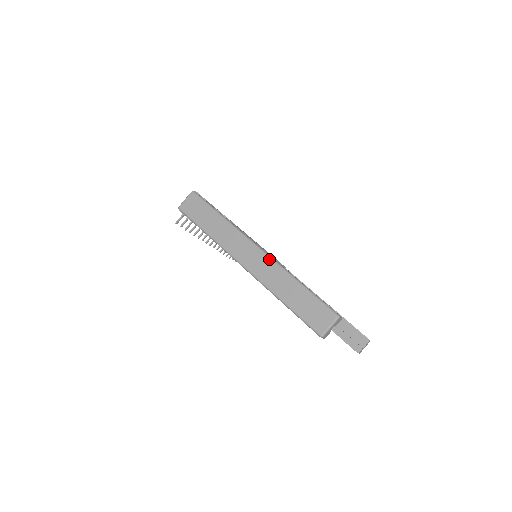
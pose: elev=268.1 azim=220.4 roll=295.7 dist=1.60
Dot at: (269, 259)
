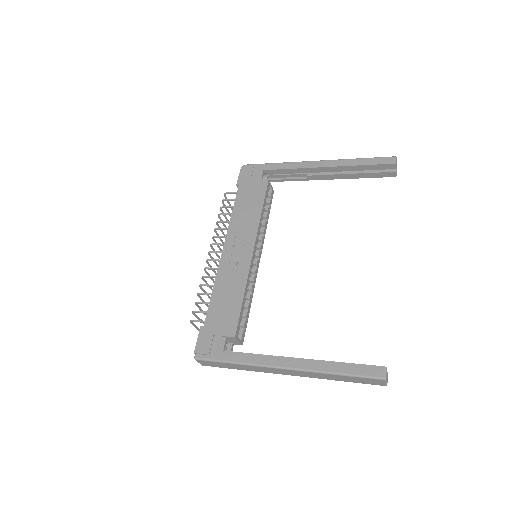
Dot at: (299, 372)
